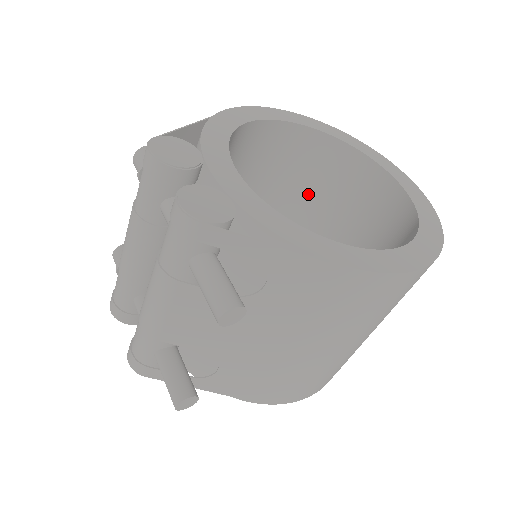
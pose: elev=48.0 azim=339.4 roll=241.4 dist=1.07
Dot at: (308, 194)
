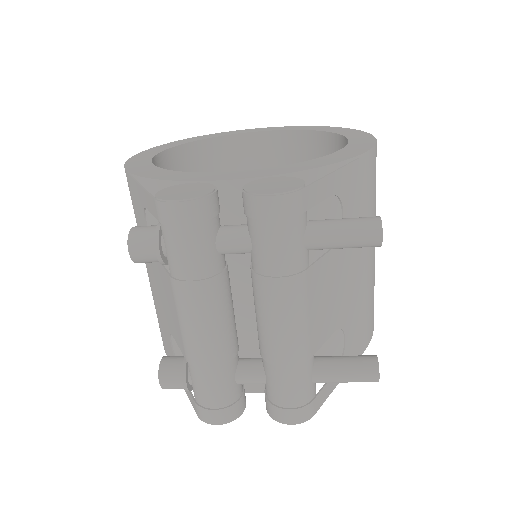
Dot at: occluded
